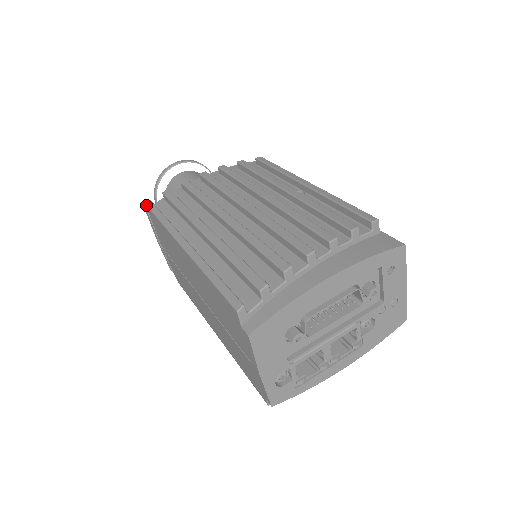
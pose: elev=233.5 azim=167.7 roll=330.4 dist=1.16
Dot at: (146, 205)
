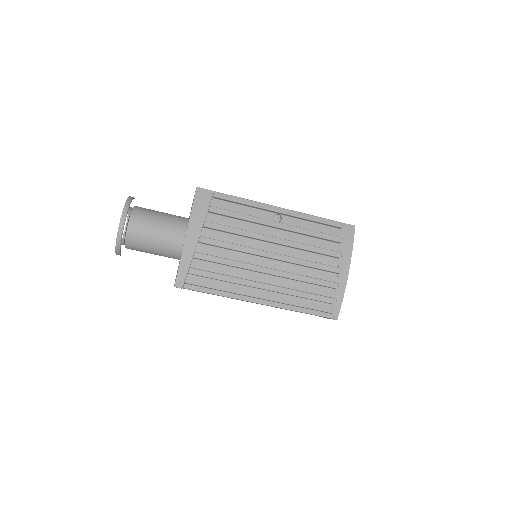
Dot at: occluded
